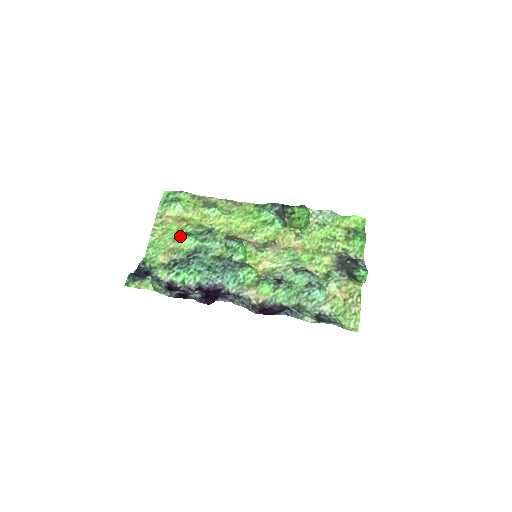
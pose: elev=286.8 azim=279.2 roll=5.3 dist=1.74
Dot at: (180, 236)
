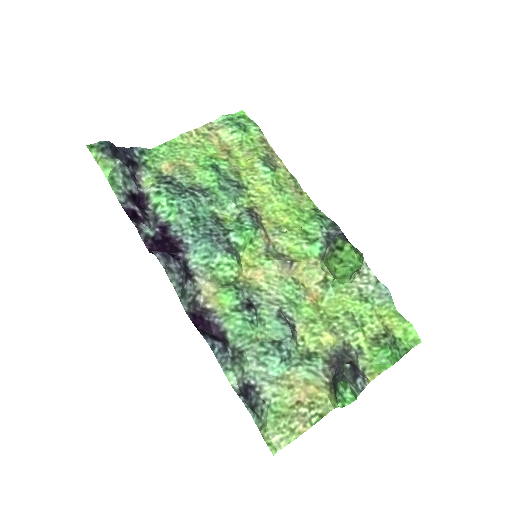
Dot at: (207, 163)
